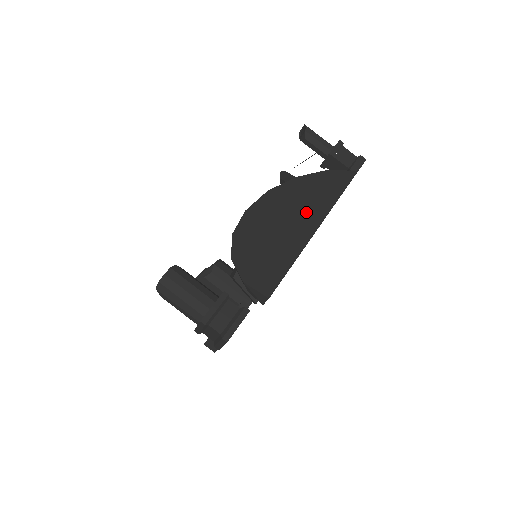
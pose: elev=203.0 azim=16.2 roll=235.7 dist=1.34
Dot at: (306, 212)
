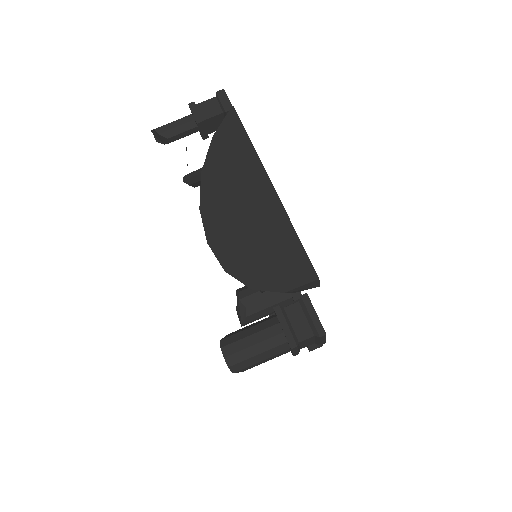
Dot at: (246, 185)
